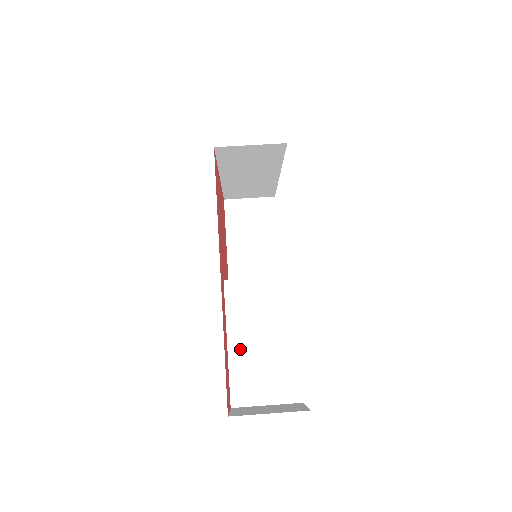
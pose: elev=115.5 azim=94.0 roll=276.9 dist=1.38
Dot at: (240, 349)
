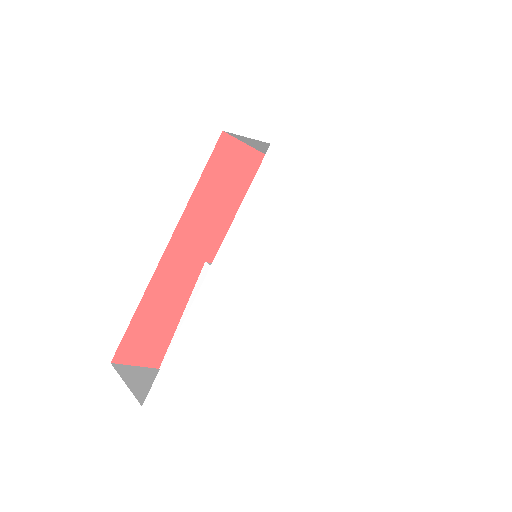
Dot at: occluded
